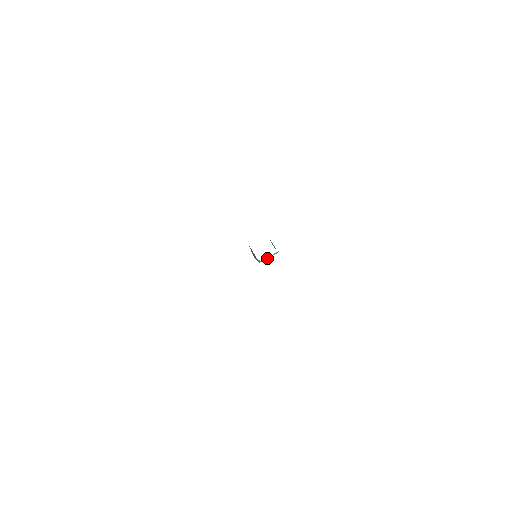
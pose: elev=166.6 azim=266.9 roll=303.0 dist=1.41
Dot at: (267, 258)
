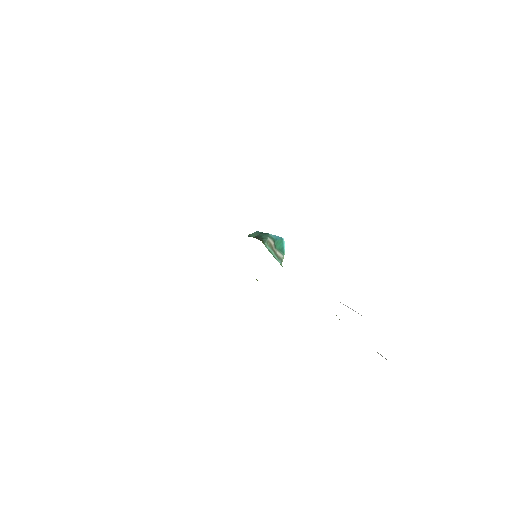
Dot at: occluded
